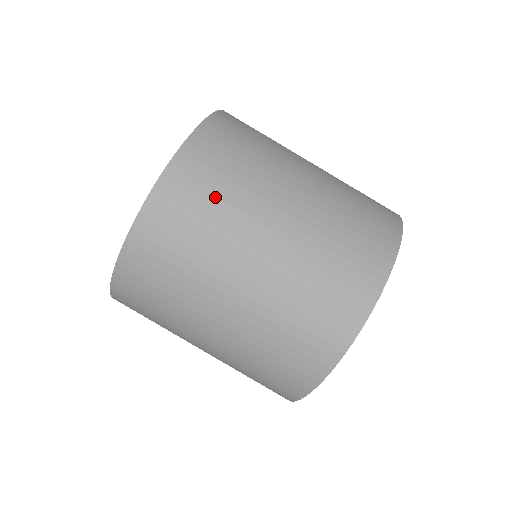
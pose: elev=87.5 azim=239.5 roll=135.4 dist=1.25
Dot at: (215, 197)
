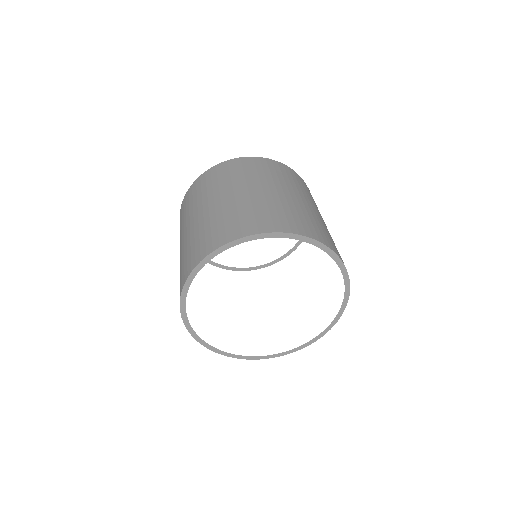
Dot at: (303, 187)
